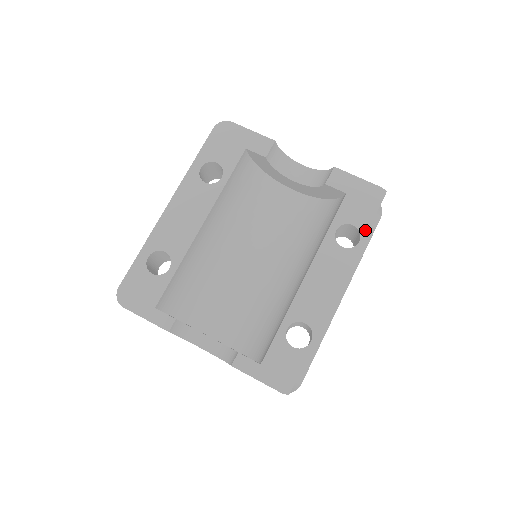
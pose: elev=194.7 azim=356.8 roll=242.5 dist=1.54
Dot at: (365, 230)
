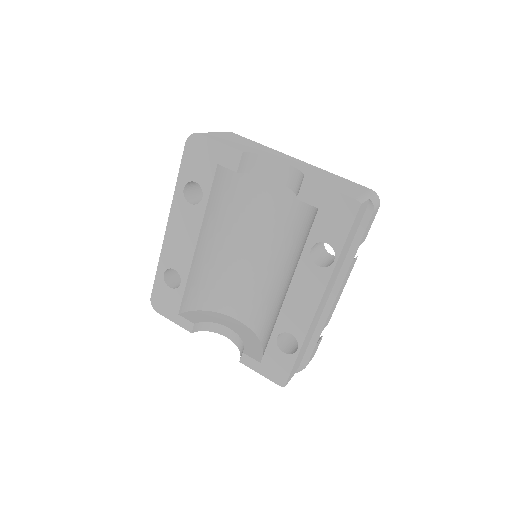
Dot at: (339, 248)
